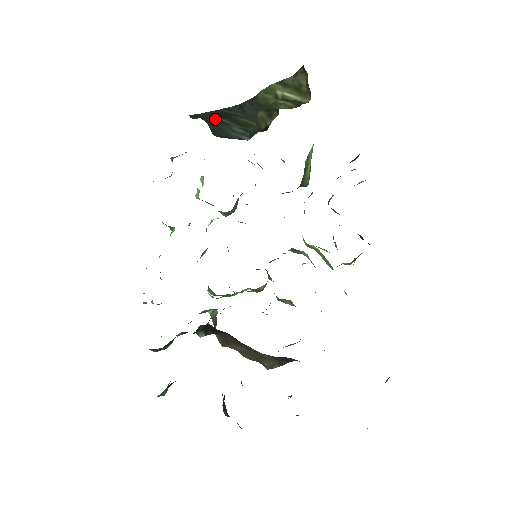
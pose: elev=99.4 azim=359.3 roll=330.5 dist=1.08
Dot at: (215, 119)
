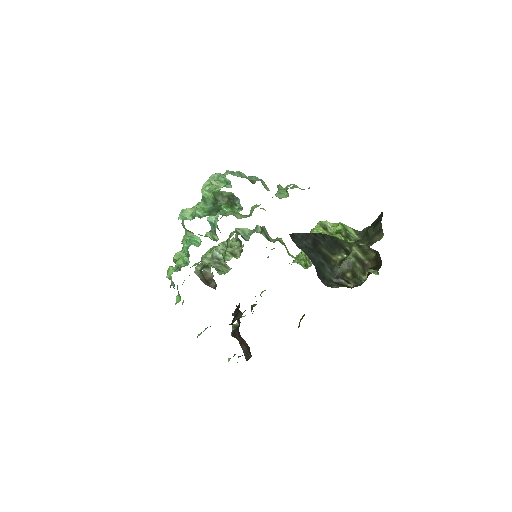
Dot at: (317, 260)
